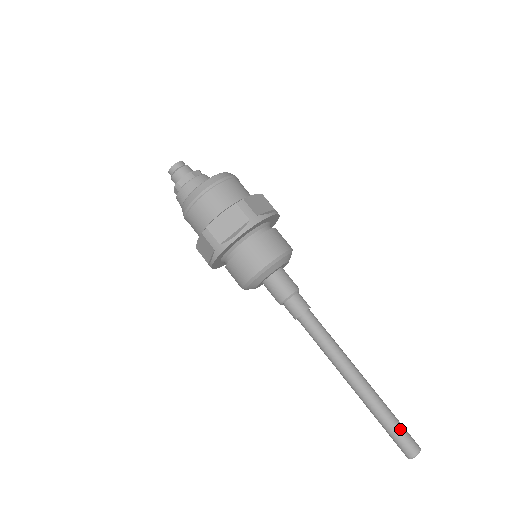
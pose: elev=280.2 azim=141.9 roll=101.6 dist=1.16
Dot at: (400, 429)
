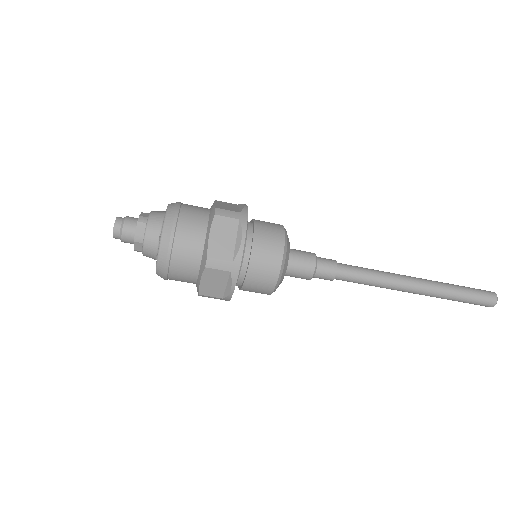
Dot at: occluded
